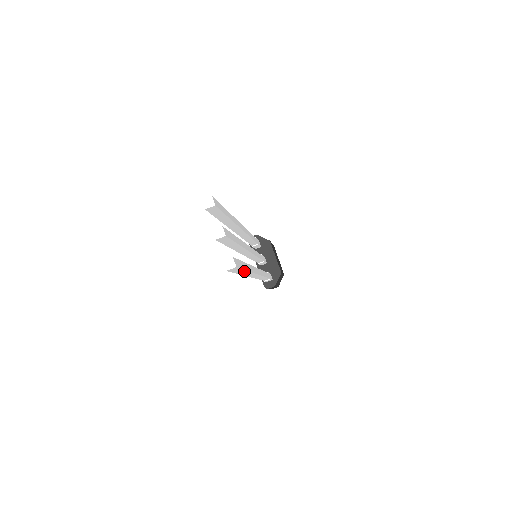
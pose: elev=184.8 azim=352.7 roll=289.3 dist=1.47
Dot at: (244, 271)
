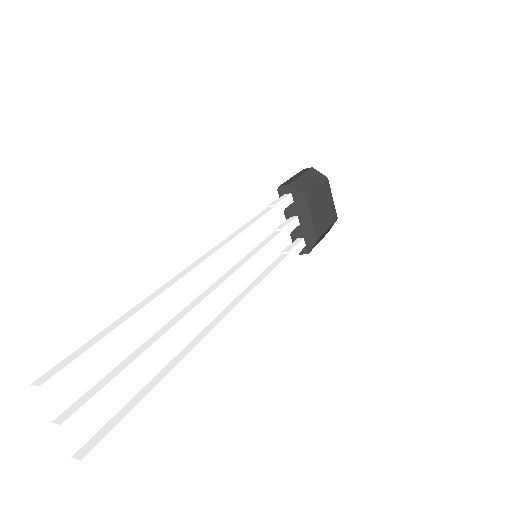
Dot at: (148, 405)
